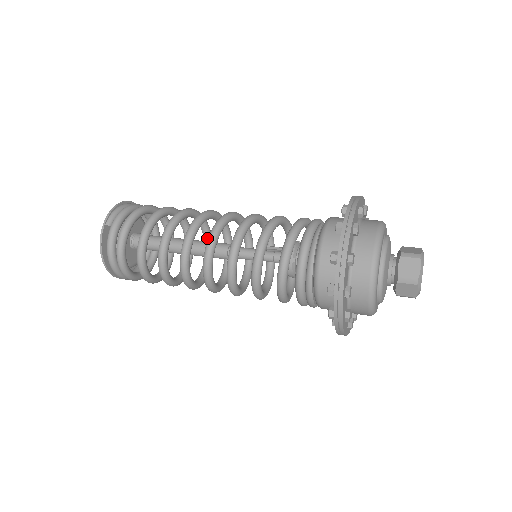
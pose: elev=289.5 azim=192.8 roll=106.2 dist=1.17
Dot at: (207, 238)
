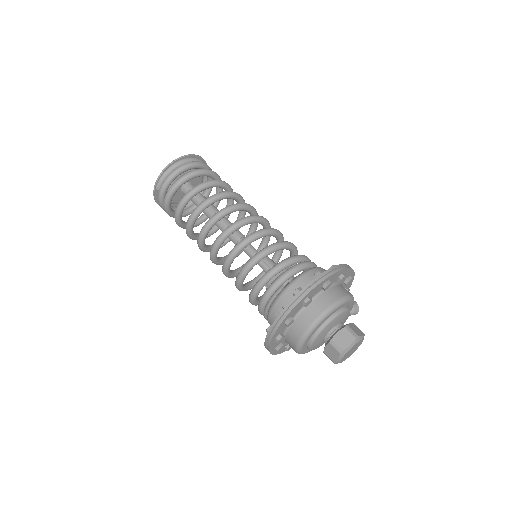
Dot at: occluded
